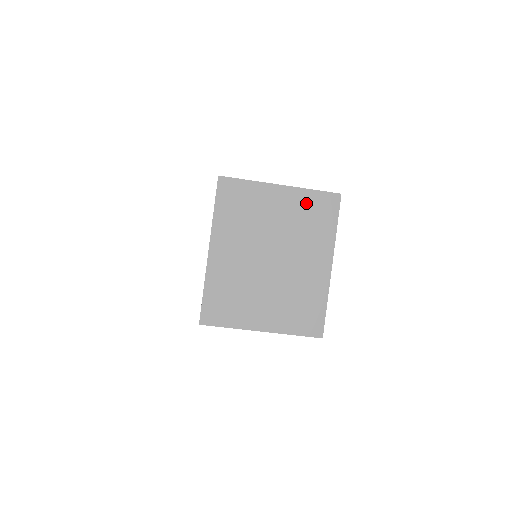
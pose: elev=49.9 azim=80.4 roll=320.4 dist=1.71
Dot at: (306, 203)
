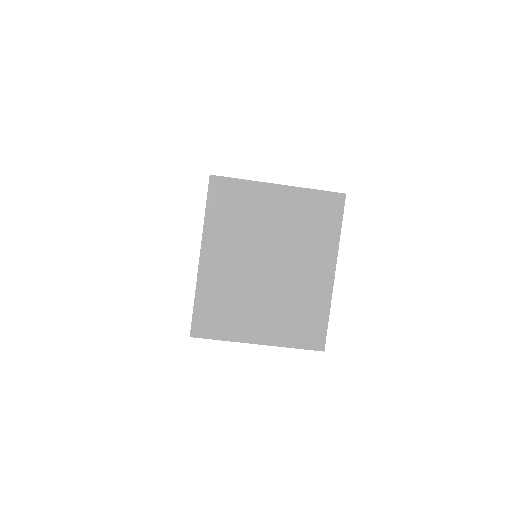
Dot at: (307, 204)
